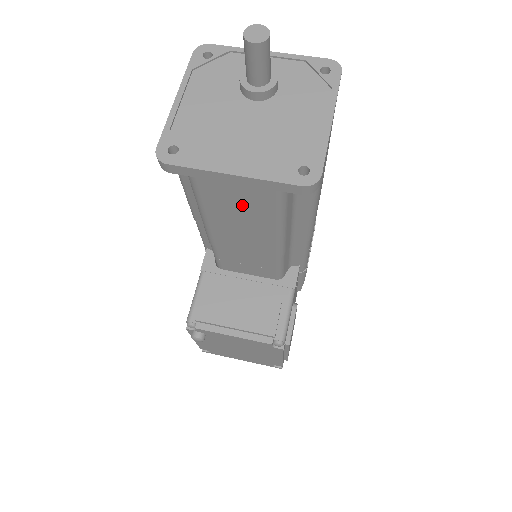
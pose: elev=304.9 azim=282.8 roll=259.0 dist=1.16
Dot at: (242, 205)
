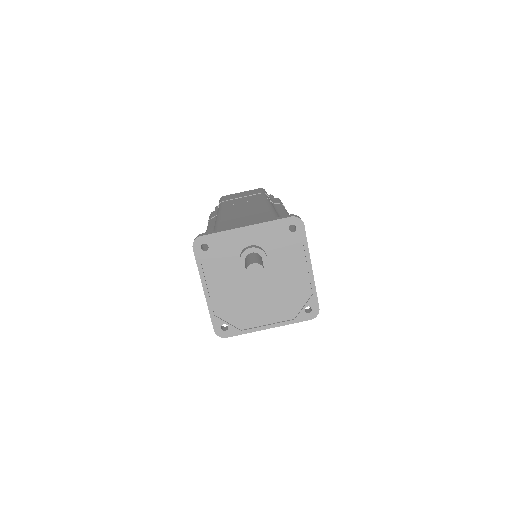
Dot at: occluded
